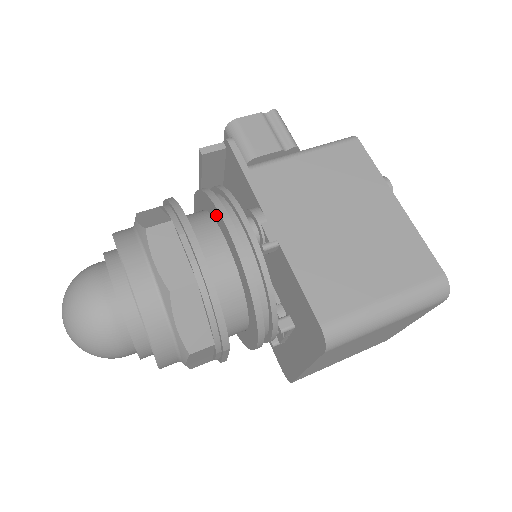
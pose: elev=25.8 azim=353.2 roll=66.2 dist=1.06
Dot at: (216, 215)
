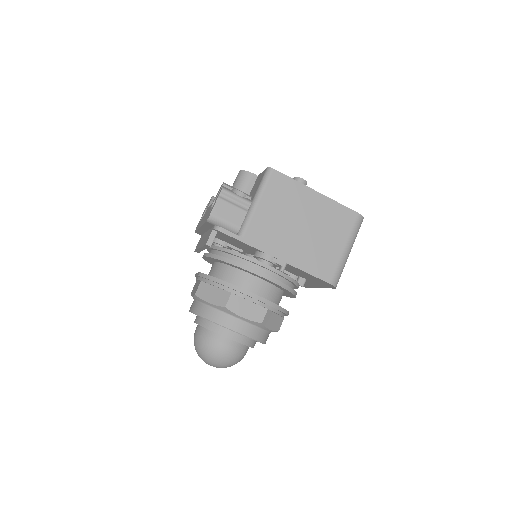
Dot at: (245, 271)
